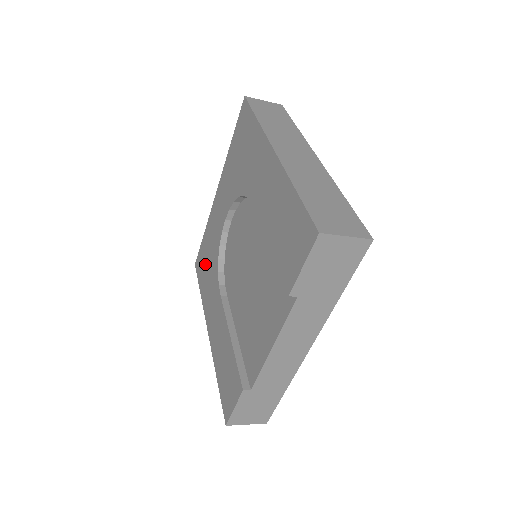
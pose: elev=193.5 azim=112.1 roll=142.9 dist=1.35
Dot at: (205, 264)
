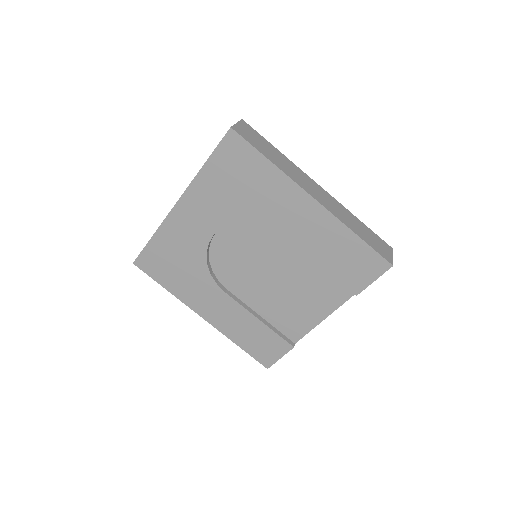
Dot at: (170, 266)
